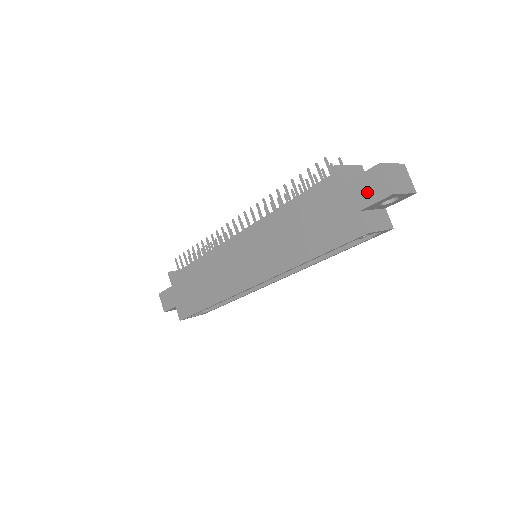
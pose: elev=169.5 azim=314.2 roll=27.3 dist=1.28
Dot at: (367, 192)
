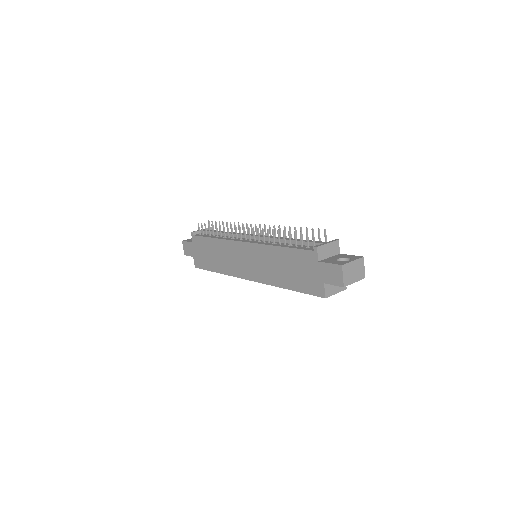
Dot at: (330, 276)
